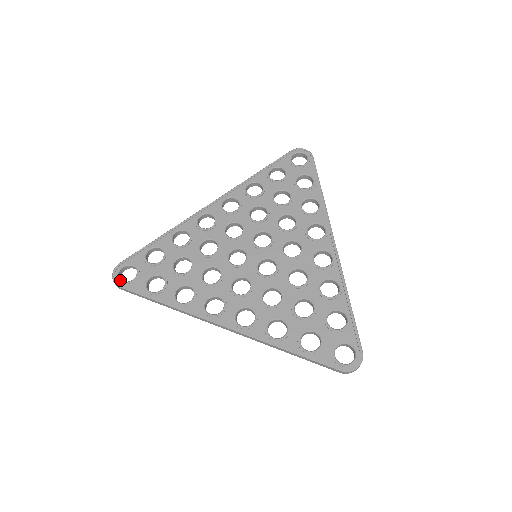
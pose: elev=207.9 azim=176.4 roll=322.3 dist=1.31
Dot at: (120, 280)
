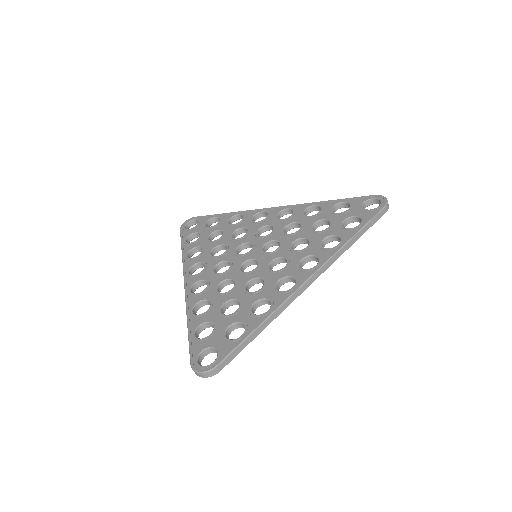
Dot at: (184, 226)
